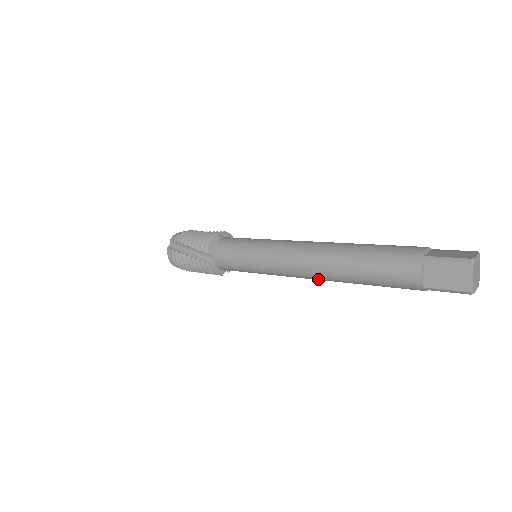
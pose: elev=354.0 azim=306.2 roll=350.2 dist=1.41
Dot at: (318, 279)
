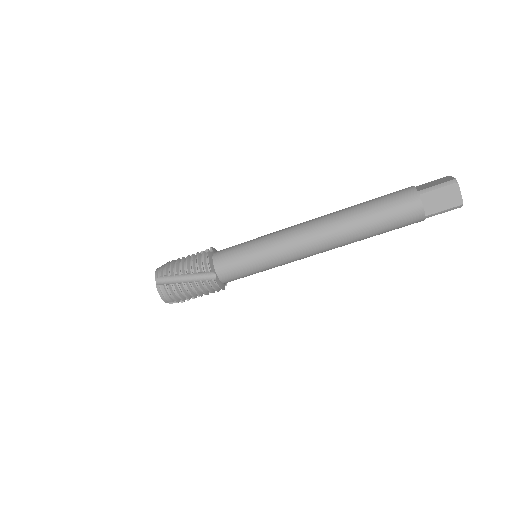
Dot at: (322, 229)
